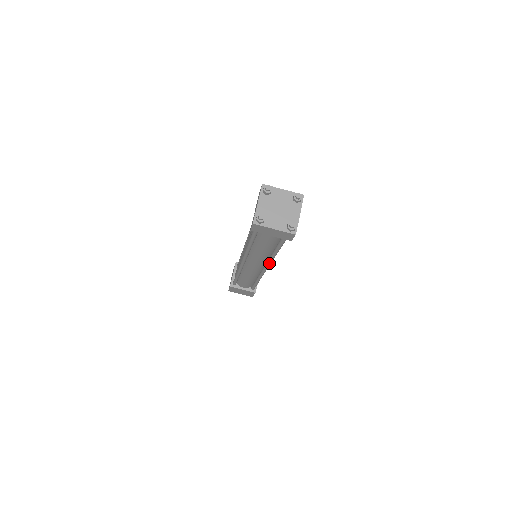
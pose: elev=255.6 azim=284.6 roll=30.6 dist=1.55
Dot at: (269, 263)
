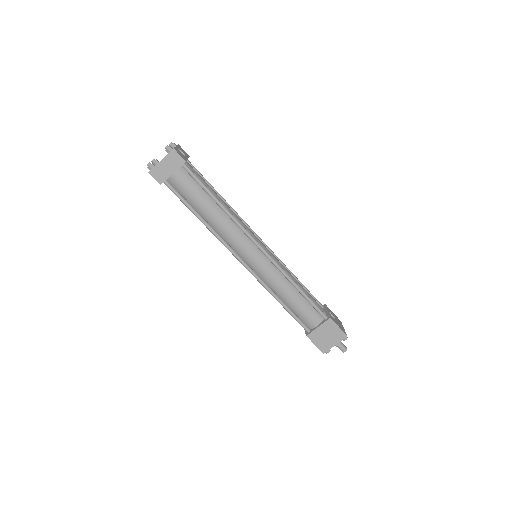
Dot at: (243, 230)
